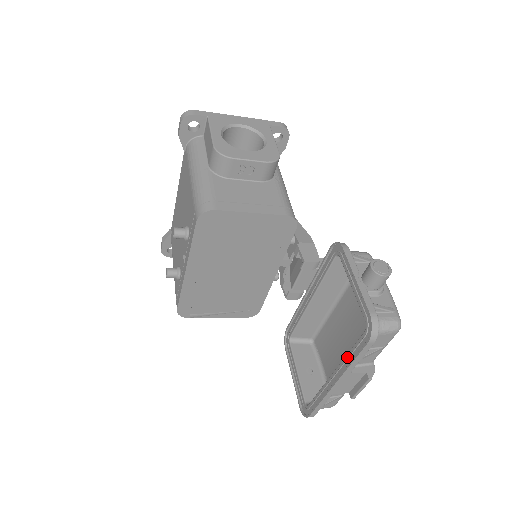
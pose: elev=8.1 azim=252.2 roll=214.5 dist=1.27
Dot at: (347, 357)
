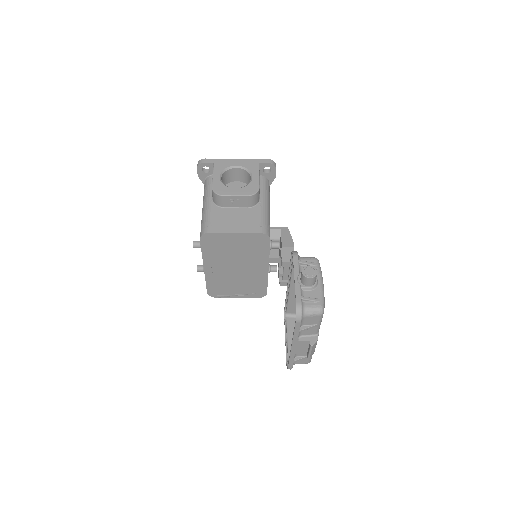
Dot at: occluded
